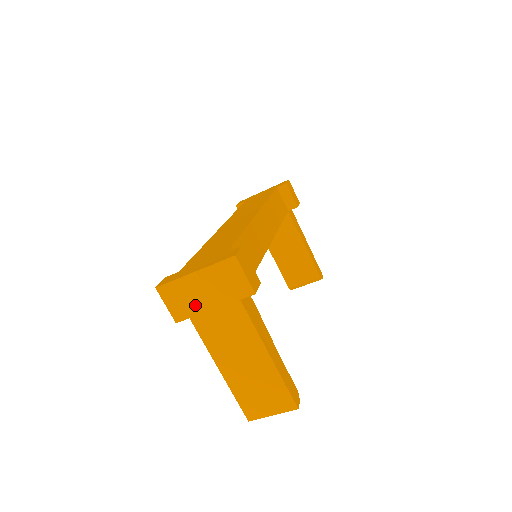
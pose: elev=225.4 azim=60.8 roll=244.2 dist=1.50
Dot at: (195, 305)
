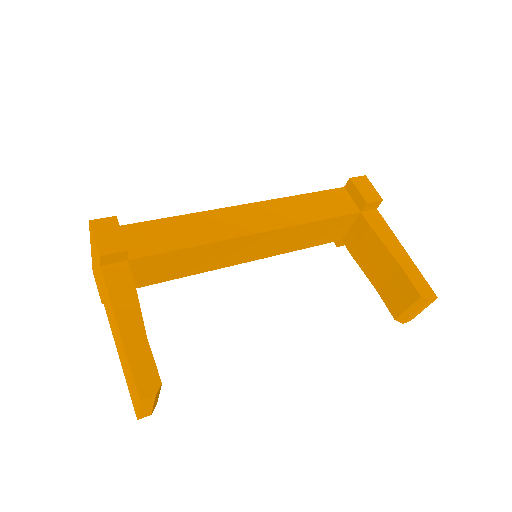
Dot at: occluded
